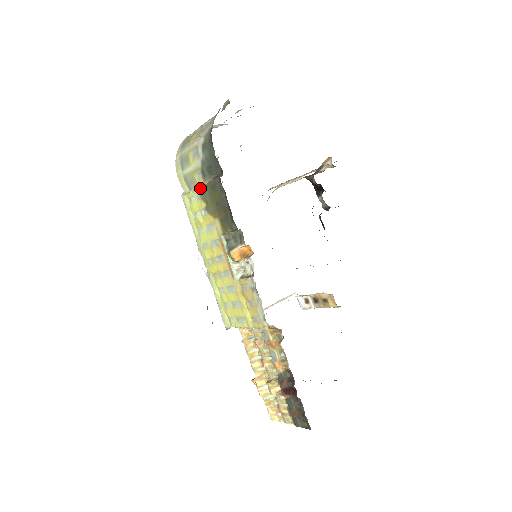
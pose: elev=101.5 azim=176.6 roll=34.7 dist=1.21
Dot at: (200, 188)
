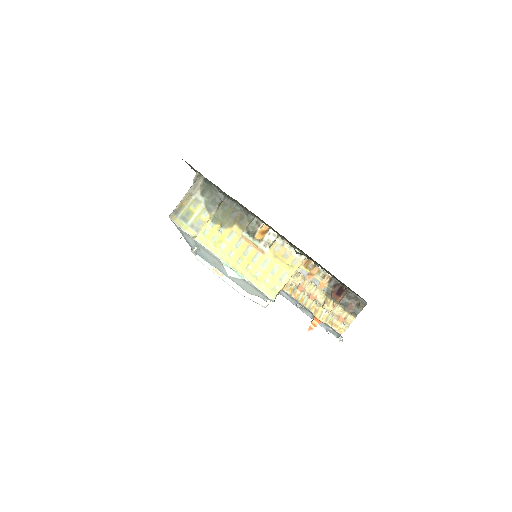
Dot at: (211, 218)
